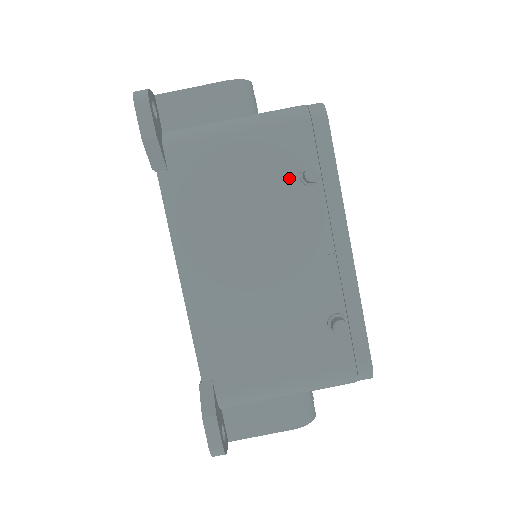
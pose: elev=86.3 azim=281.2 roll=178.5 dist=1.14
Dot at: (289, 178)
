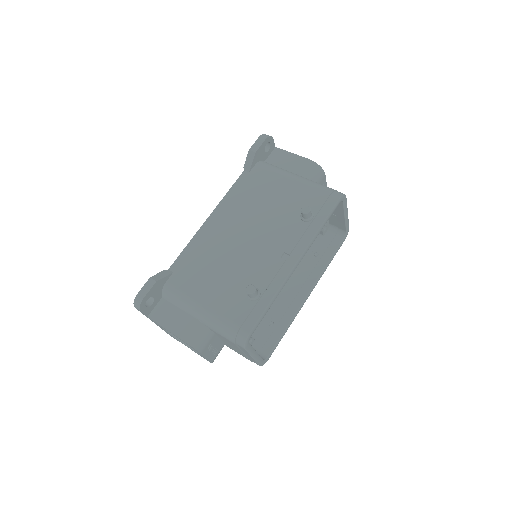
Dot at: (297, 211)
